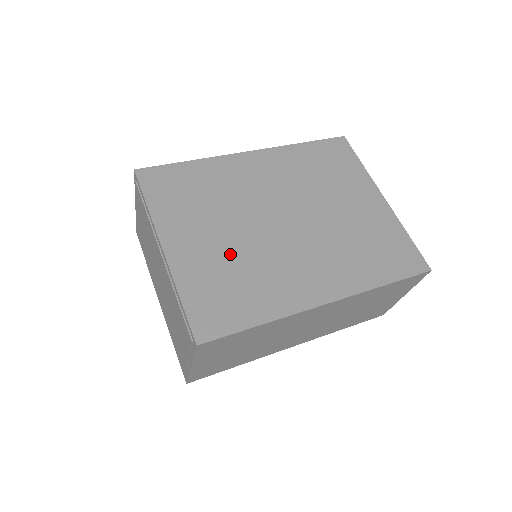
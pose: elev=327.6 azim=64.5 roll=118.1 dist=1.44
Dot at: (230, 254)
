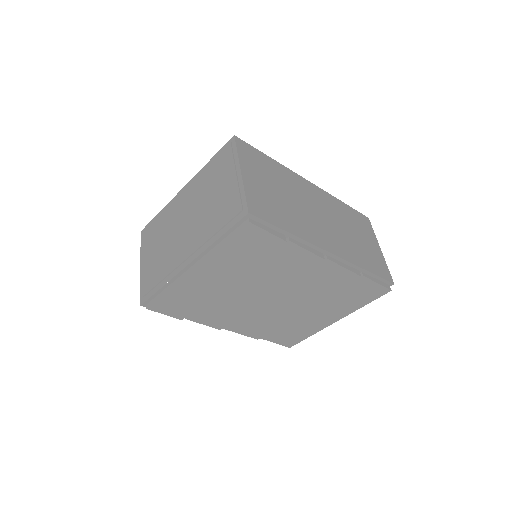
Dot at: occluded
